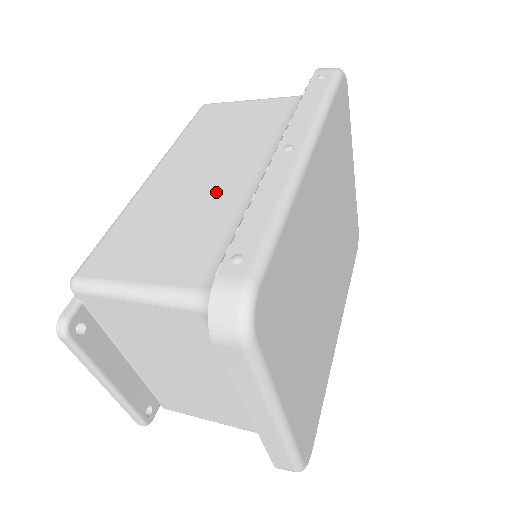
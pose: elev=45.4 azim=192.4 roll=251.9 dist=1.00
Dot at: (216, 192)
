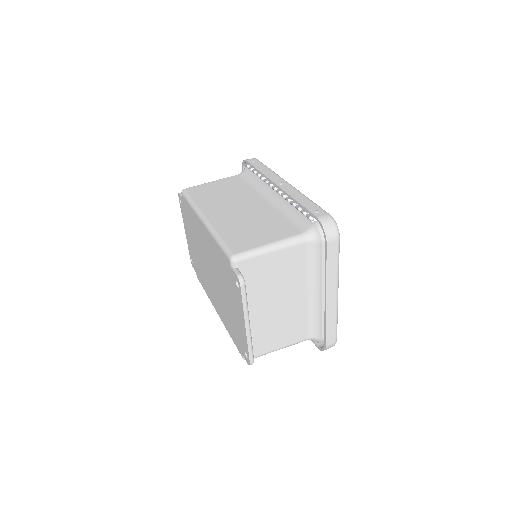
Dot at: (256, 211)
